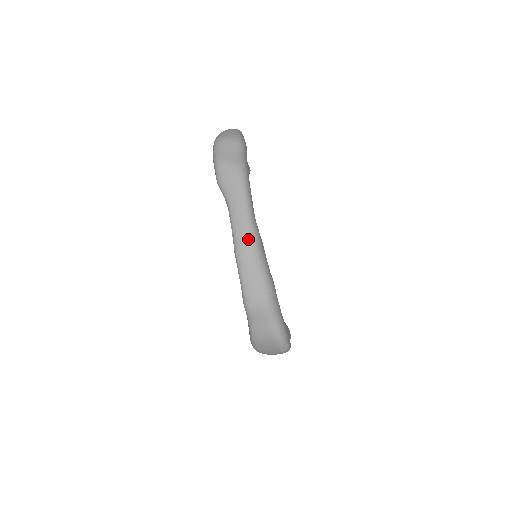
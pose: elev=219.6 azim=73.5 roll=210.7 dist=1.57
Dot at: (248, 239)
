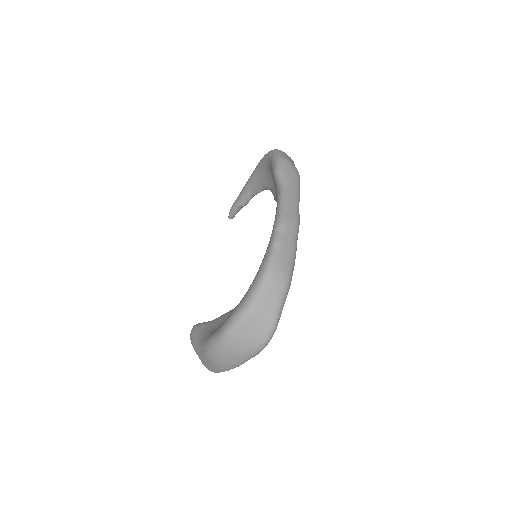
Dot at: (295, 216)
